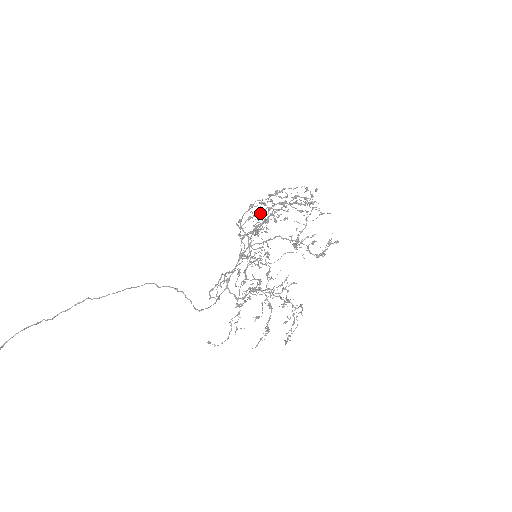
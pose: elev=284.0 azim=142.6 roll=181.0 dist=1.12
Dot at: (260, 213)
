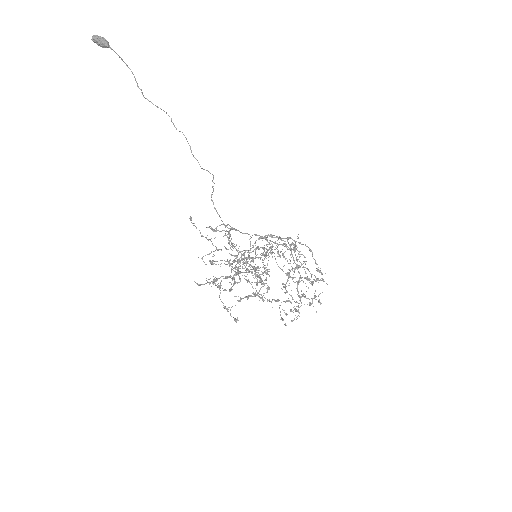
Dot at: occluded
